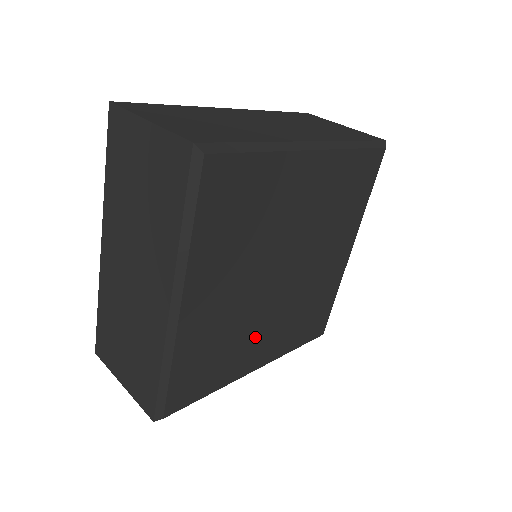
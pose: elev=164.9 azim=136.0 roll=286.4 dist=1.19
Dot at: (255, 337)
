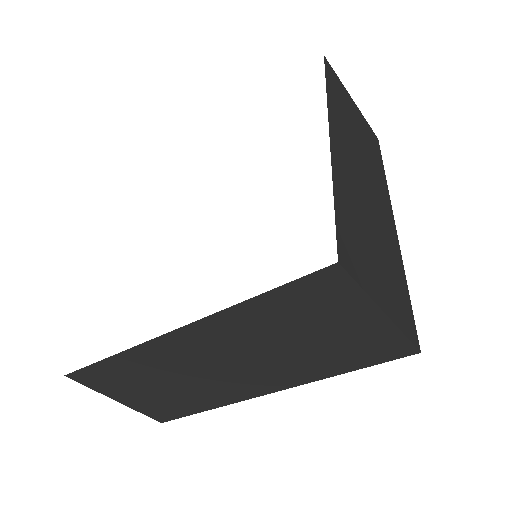
Dot at: occluded
